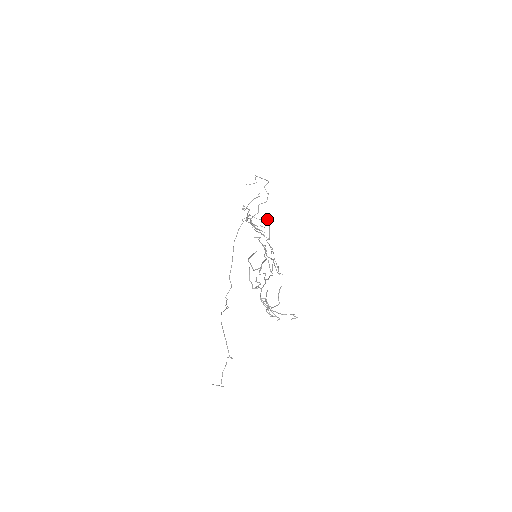
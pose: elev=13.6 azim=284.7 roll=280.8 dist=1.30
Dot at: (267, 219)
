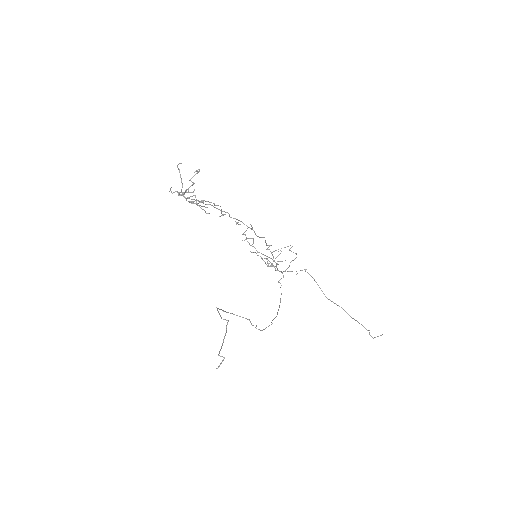
Dot at: (305, 271)
